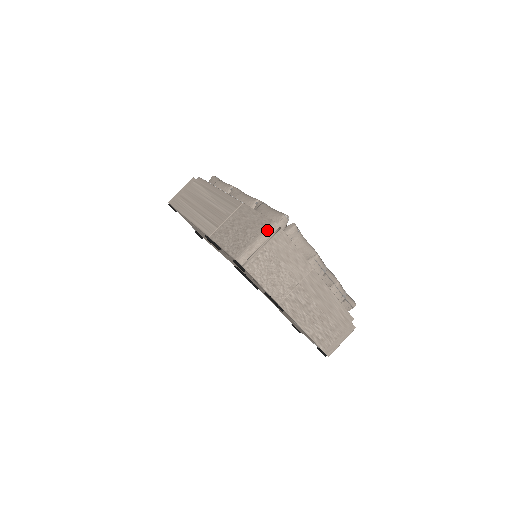
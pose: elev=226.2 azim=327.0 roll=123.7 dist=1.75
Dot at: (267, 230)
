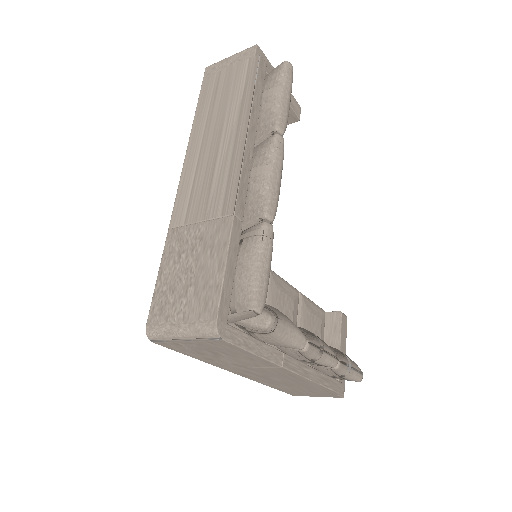
Dot at: (199, 328)
